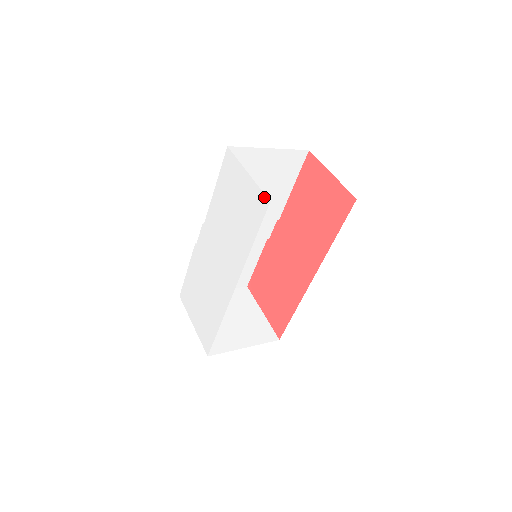
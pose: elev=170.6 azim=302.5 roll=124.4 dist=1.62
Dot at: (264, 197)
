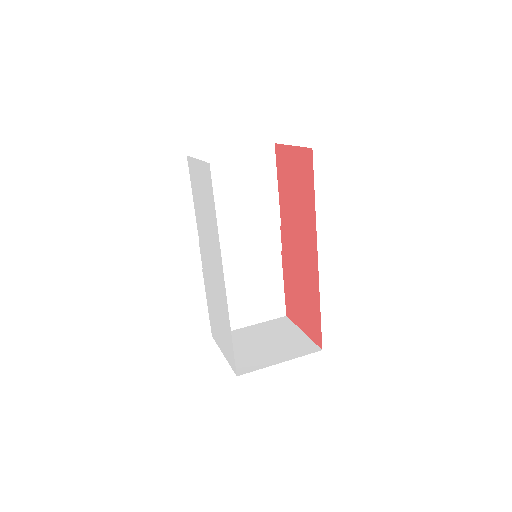
Dot at: (207, 165)
